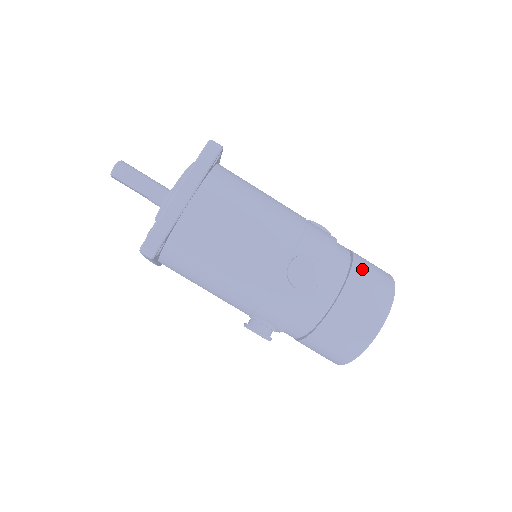
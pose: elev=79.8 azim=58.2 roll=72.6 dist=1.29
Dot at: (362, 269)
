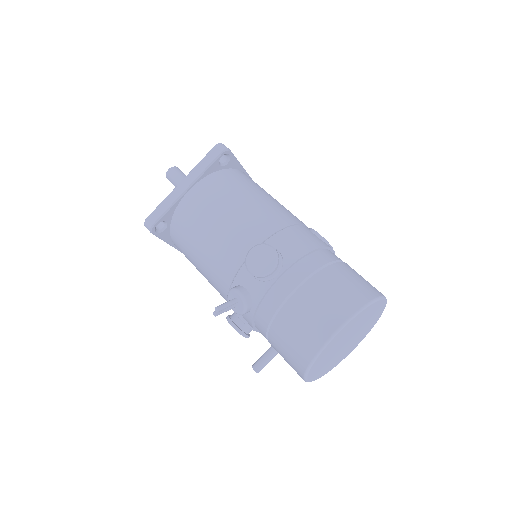
Dot at: occluded
